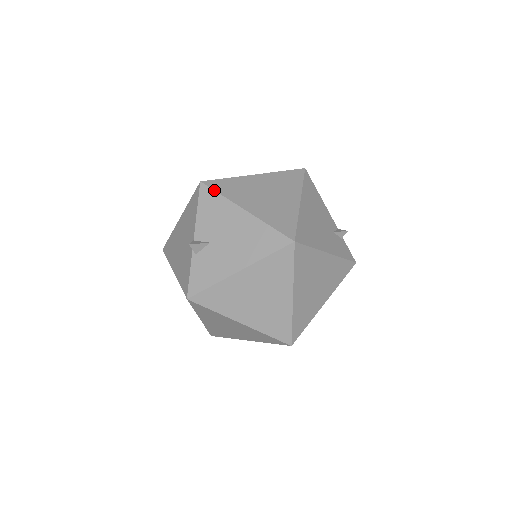
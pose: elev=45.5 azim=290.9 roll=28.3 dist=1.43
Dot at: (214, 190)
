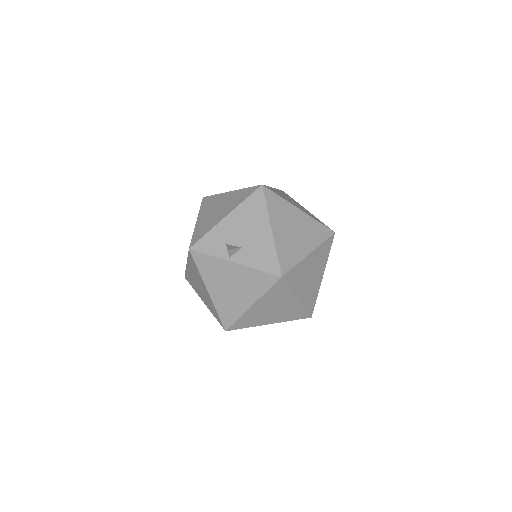
Dot at: occluded
